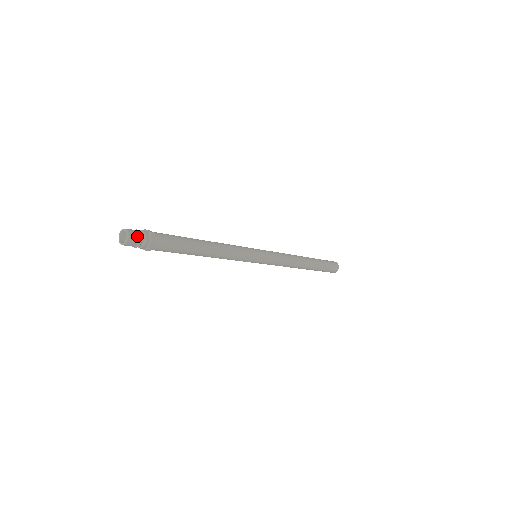
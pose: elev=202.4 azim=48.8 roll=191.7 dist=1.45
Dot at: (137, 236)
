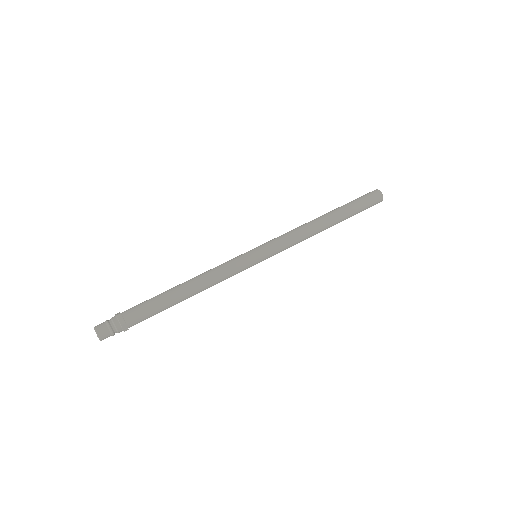
Dot at: (108, 334)
